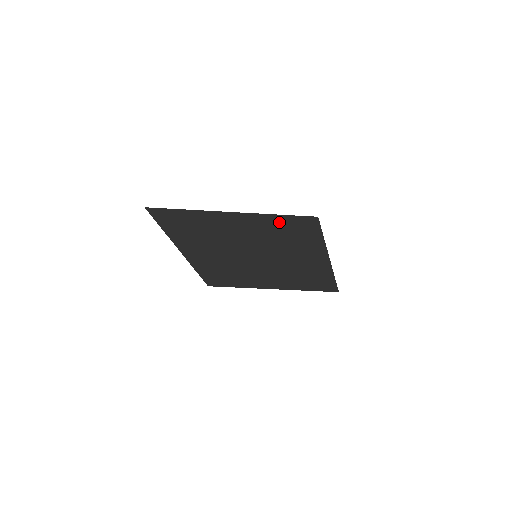
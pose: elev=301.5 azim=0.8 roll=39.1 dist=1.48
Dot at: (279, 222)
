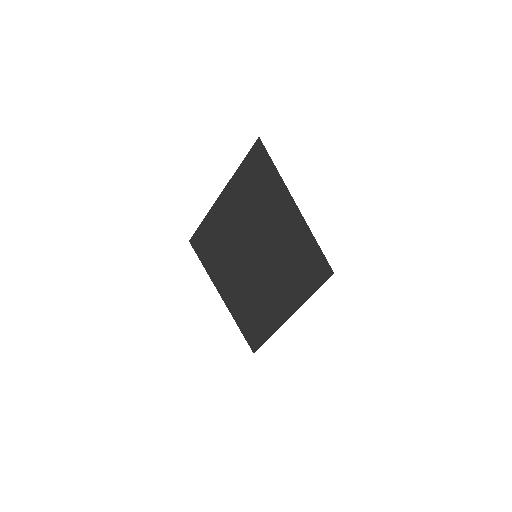
Dot at: (309, 248)
